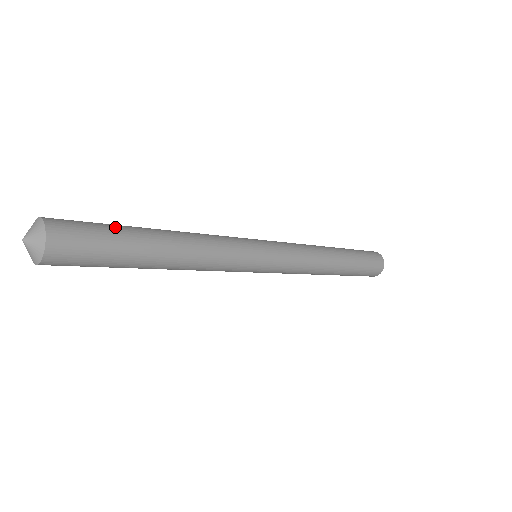
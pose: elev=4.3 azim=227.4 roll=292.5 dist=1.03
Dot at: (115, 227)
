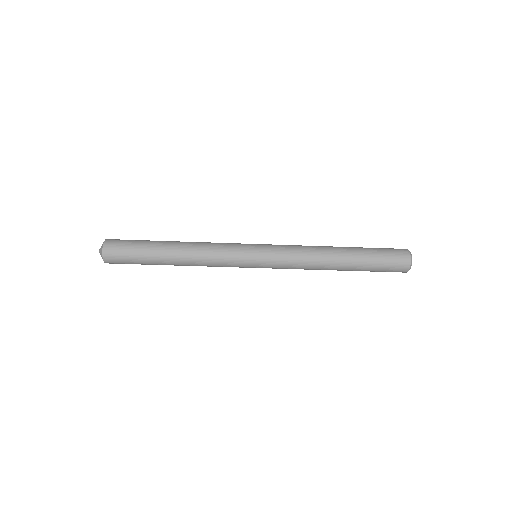
Dot at: occluded
